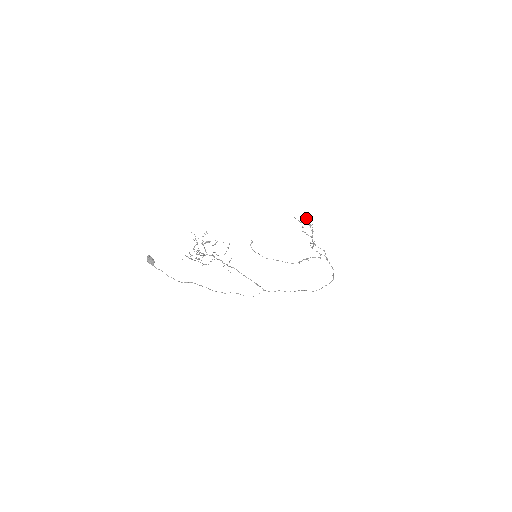
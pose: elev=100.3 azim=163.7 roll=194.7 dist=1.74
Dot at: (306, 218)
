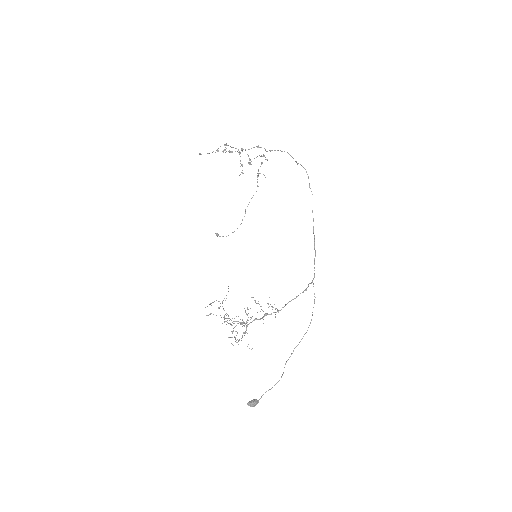
Dot at: occluded
